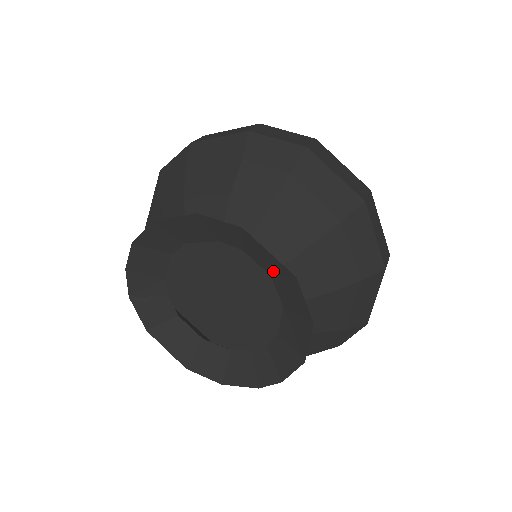
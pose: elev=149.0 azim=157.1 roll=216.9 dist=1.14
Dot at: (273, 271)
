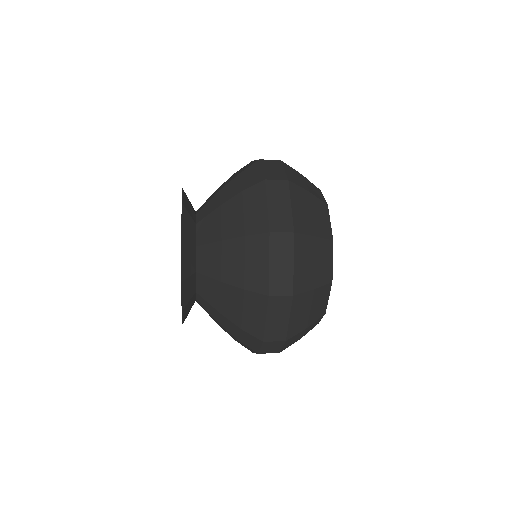
Dot at: (191, 241)
